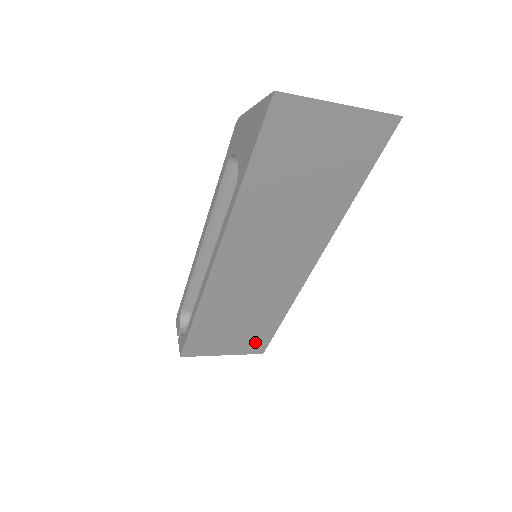
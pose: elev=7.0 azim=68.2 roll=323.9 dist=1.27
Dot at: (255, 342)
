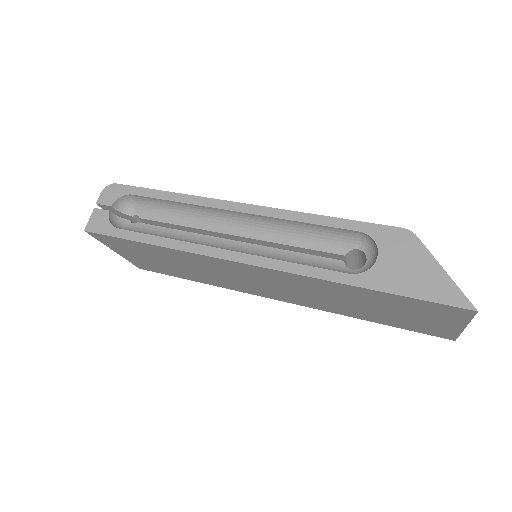
Dot at: (152, 267)
